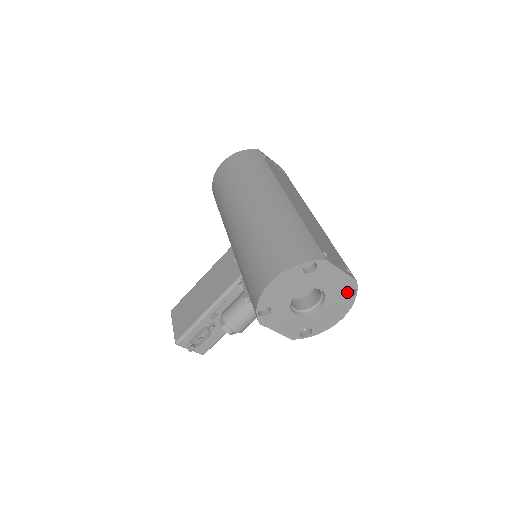
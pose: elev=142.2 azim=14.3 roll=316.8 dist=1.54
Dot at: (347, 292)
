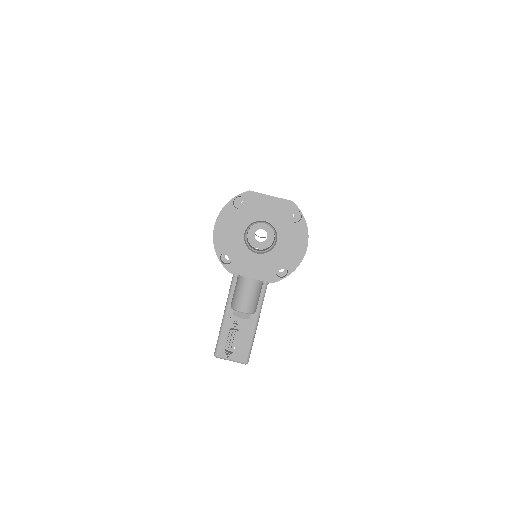
Dot at: (298, 219)
